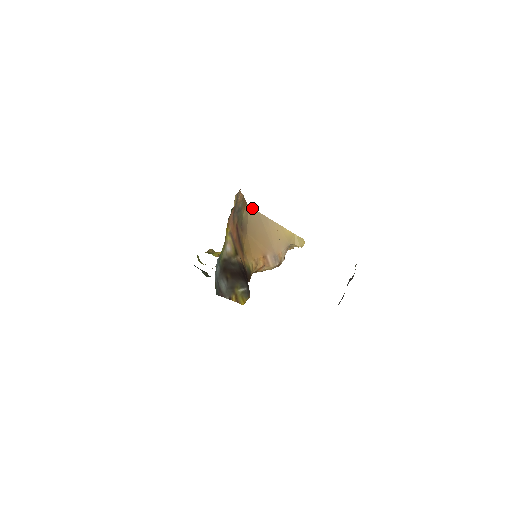
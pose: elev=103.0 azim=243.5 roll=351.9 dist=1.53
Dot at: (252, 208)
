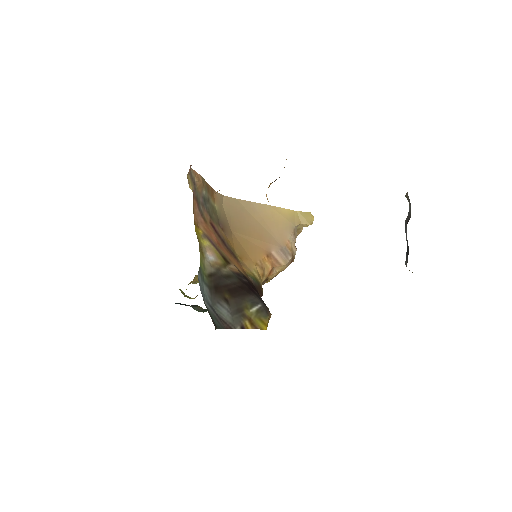
Dot at: (225, 196)
